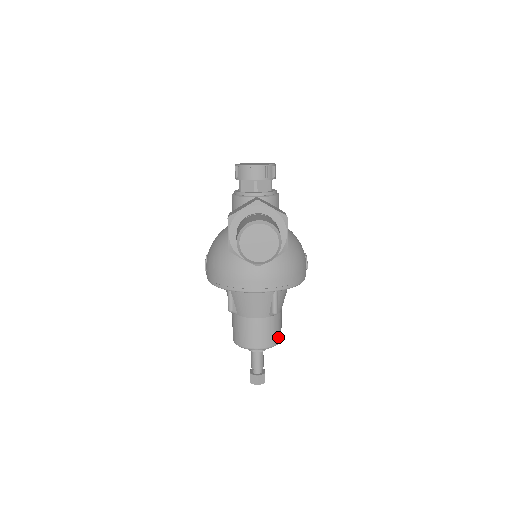
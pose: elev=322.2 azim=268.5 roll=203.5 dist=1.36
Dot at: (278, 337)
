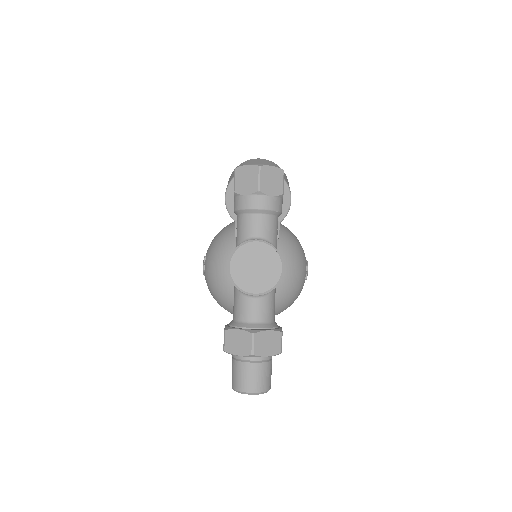
Dot at: occluded
